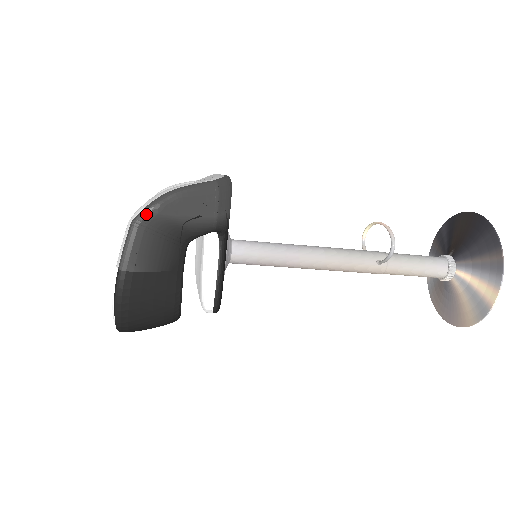
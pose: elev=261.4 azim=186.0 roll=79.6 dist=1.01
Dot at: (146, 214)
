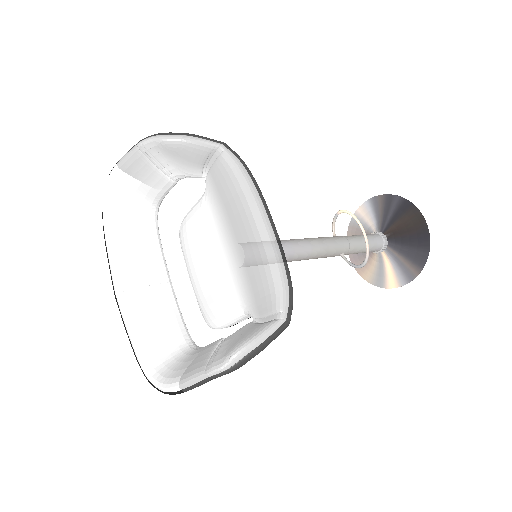
Dot at: occluded
